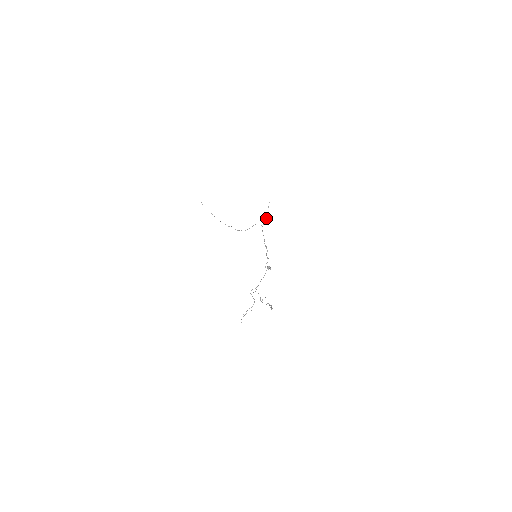
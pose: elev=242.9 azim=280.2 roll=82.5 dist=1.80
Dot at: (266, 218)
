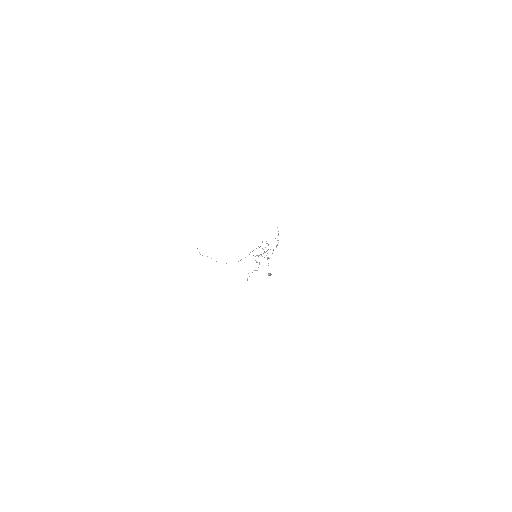
Dot at: occluded
